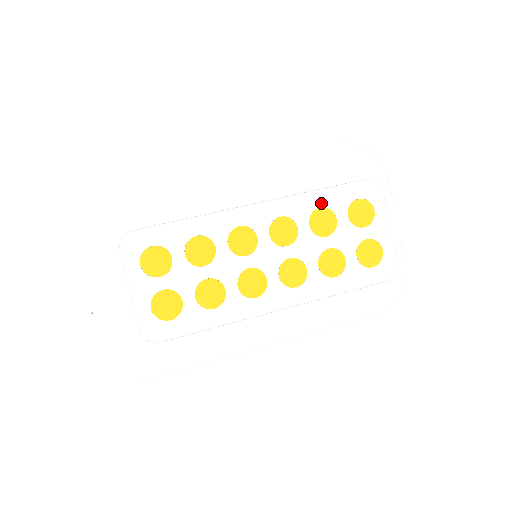
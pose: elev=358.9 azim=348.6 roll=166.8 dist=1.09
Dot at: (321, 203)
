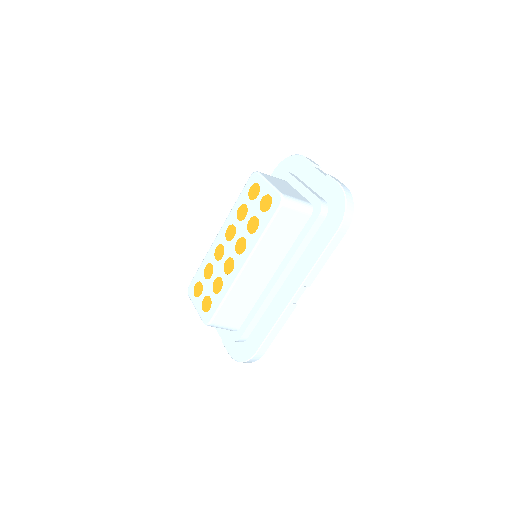
Dot at: (238, 206)
